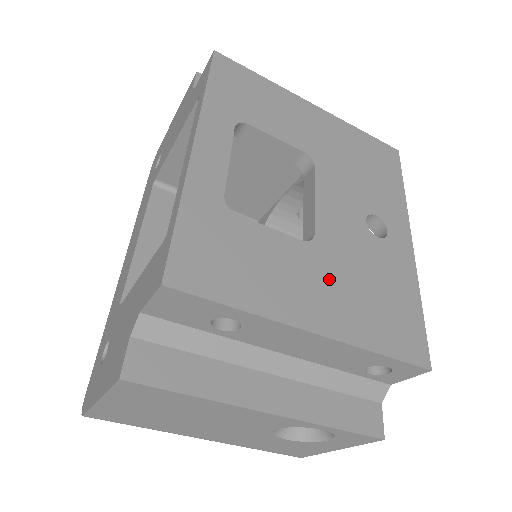
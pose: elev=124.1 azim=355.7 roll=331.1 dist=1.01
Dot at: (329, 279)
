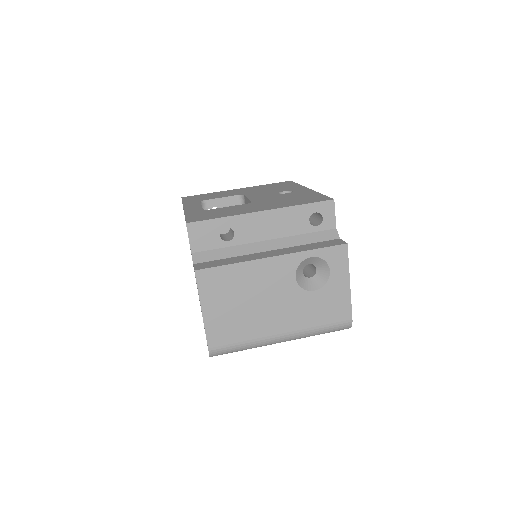
Dot at: (264, 204)
